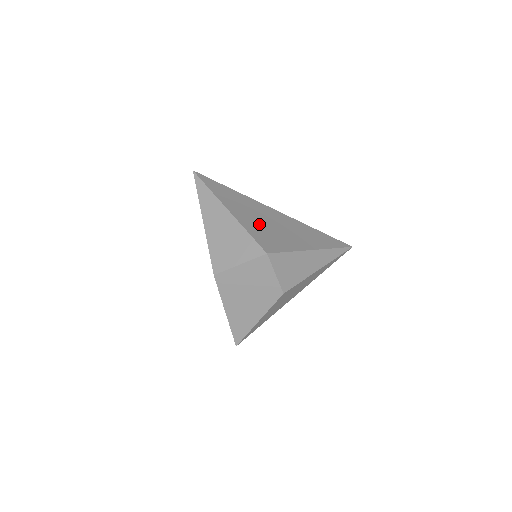
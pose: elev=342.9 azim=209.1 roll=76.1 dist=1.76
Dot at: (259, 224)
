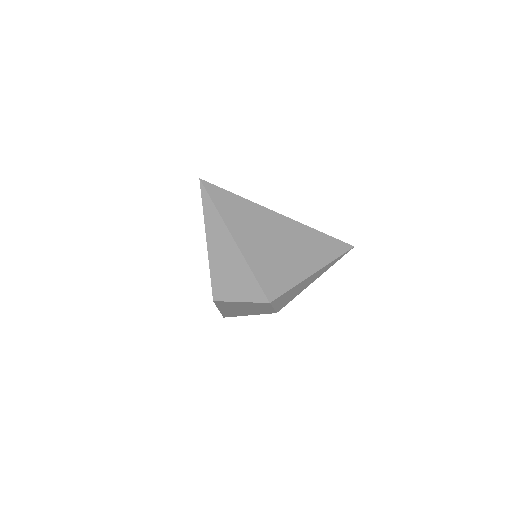
Dot at: (266, 254)
